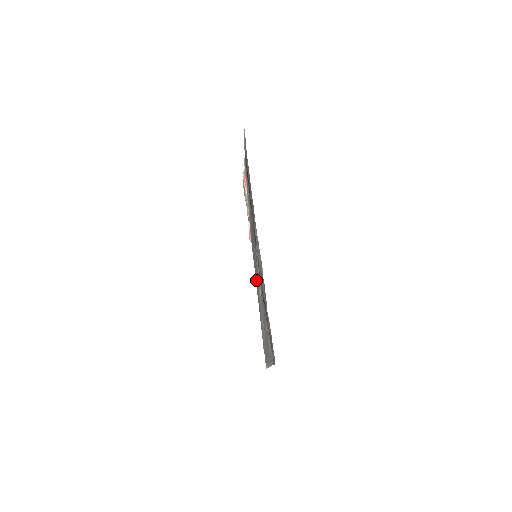
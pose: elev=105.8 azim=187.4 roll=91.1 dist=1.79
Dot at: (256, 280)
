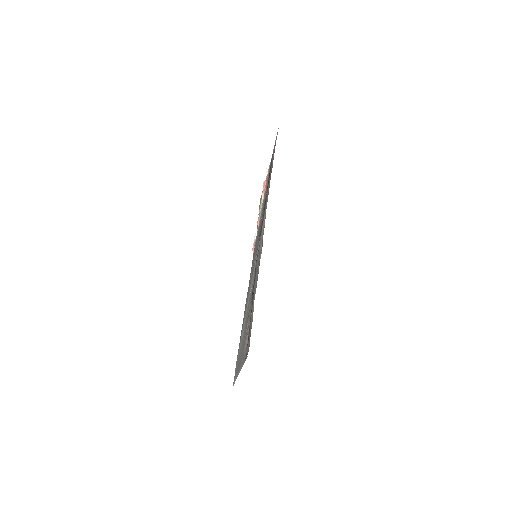
Dot at: (248, 289)
